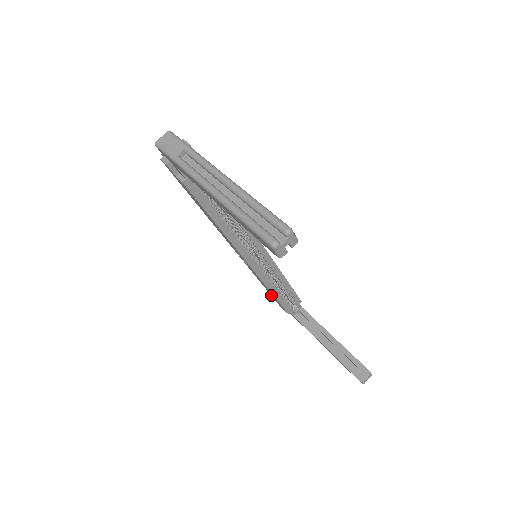
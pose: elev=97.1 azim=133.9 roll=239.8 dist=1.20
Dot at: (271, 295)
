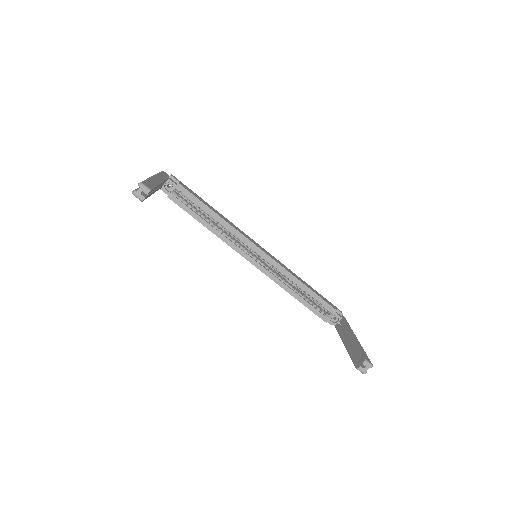
Dot at: occluded
